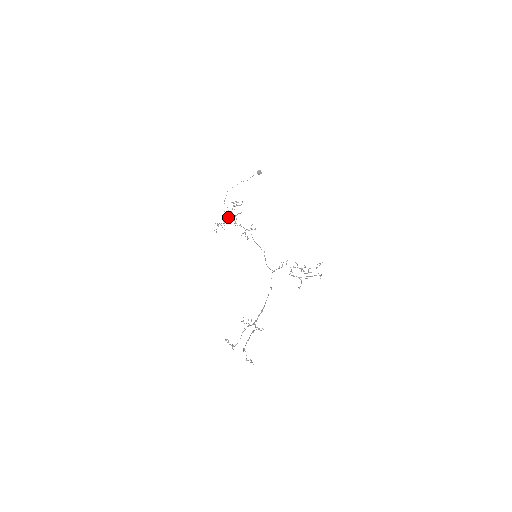
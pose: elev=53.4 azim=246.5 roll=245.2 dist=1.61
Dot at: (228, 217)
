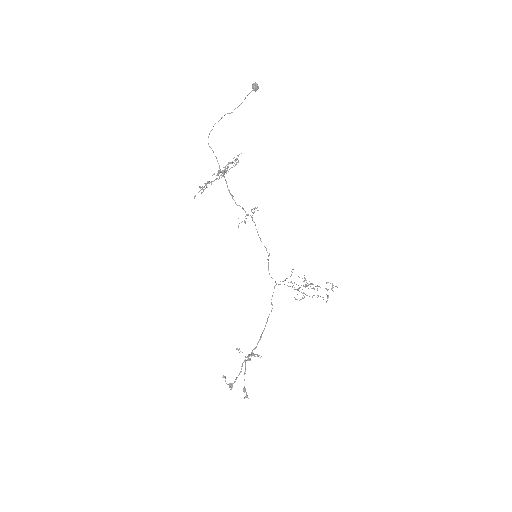
Dot at: (217, 178)
